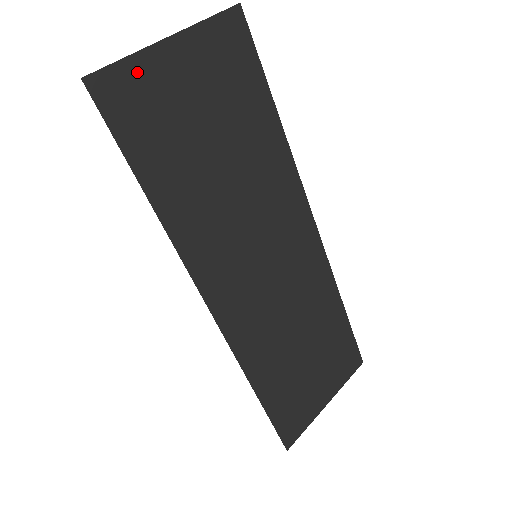
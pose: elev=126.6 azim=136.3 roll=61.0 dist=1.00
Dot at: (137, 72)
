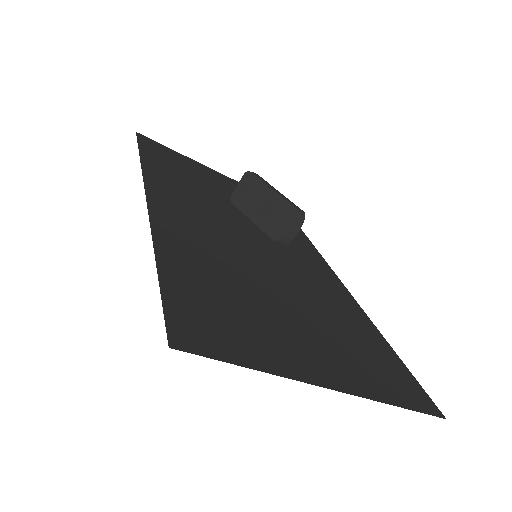
Dot at: occluded
